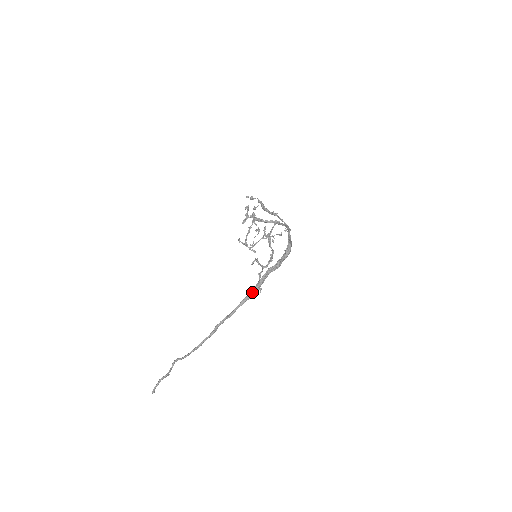
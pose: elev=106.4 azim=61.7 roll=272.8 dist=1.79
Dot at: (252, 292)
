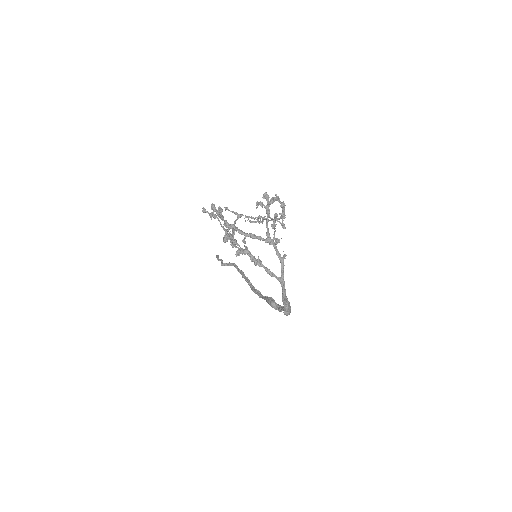
Dot at: occluded
